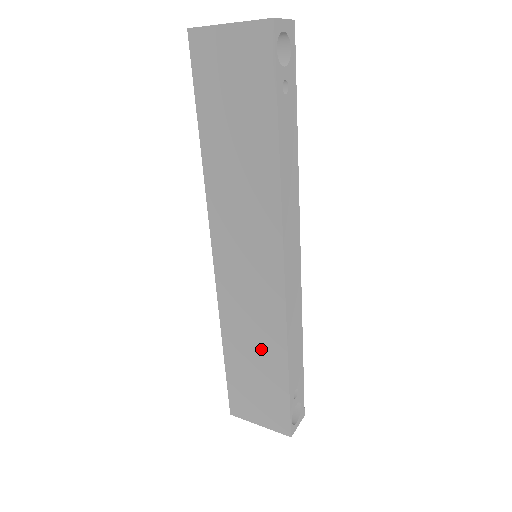
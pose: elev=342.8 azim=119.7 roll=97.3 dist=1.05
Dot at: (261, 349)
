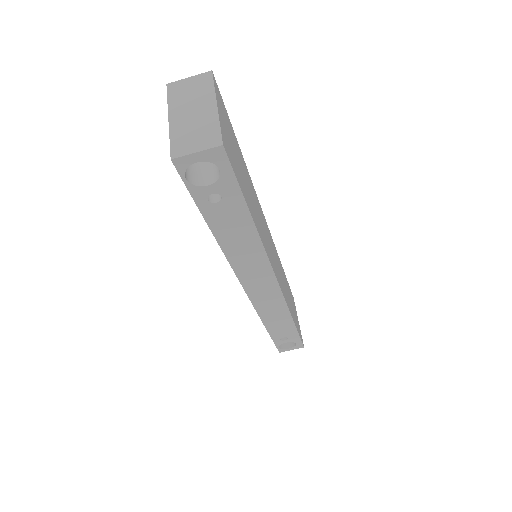
Dot at: occluded
